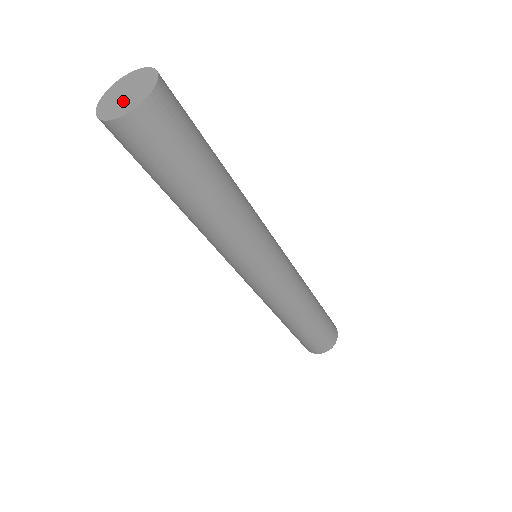
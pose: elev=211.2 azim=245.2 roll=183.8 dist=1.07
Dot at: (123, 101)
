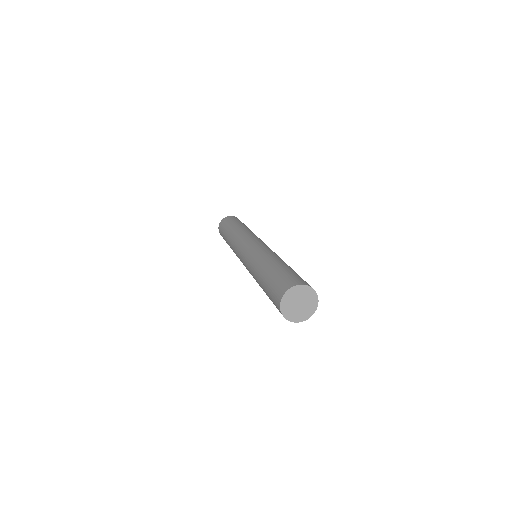
Dot at: (299, 310)
